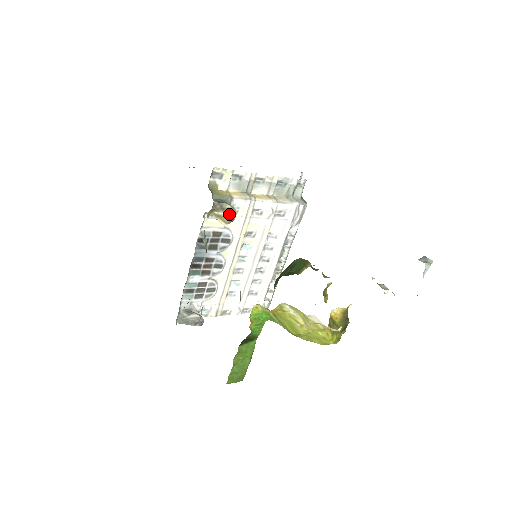
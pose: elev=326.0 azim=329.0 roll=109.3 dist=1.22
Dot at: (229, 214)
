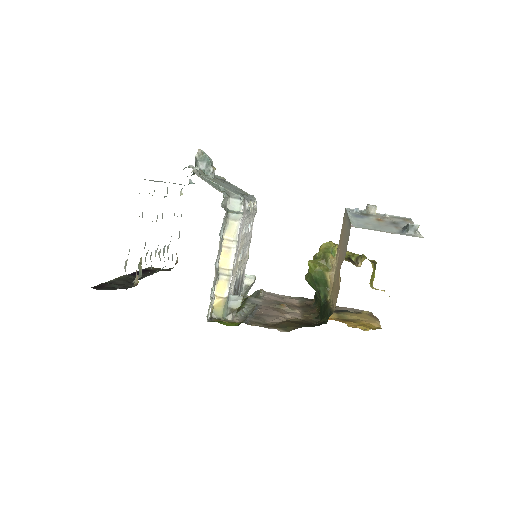
Dot at: (241, 303)
